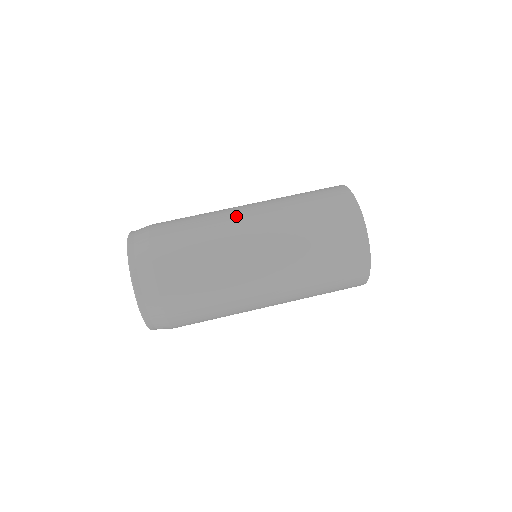
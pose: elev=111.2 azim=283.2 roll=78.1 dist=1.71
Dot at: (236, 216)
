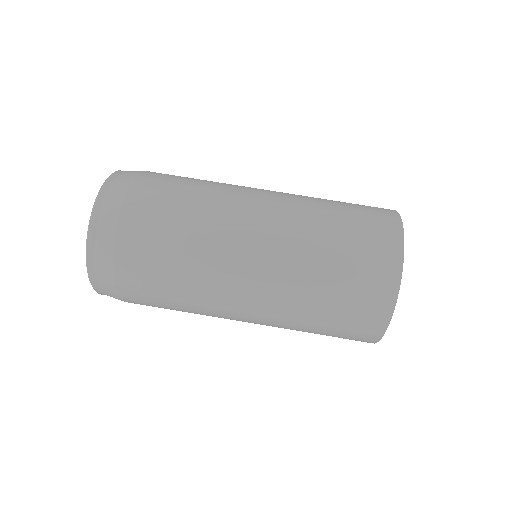
Dot at: (240, 222)
